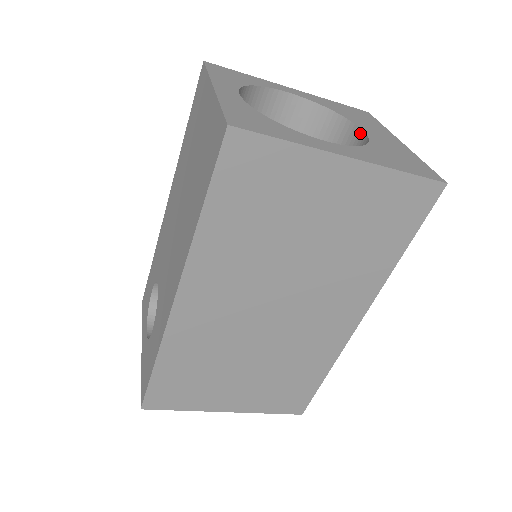
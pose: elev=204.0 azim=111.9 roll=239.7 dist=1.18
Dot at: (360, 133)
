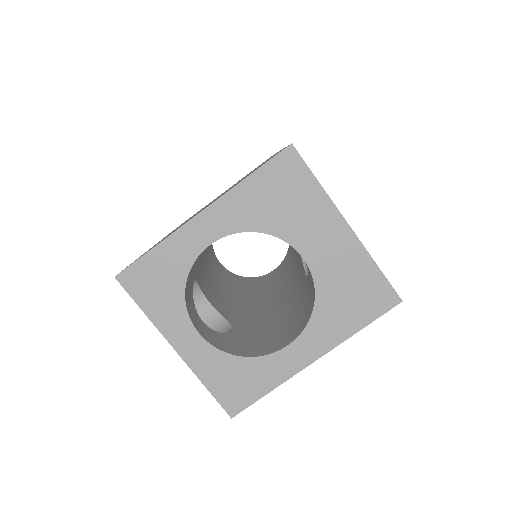
Dot at: occluded
